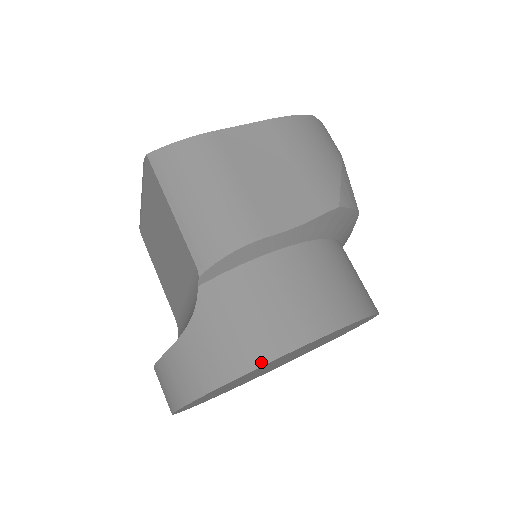
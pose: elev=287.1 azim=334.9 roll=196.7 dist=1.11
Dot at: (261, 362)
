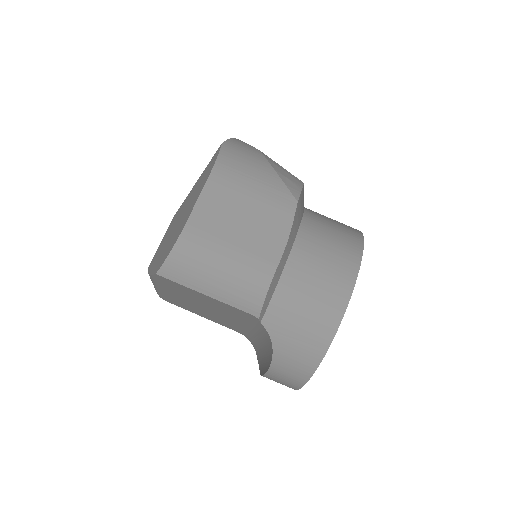
Dot at: (333, 333)
